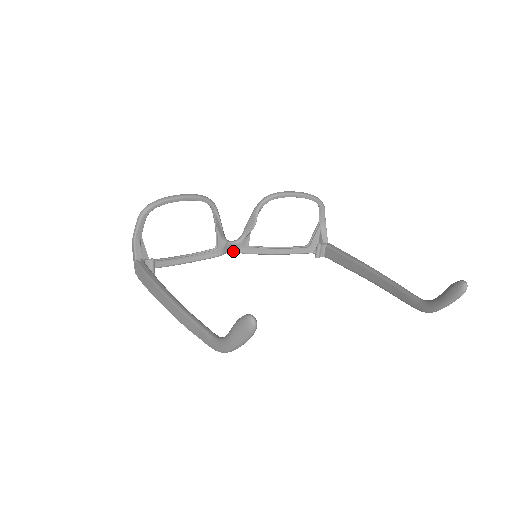
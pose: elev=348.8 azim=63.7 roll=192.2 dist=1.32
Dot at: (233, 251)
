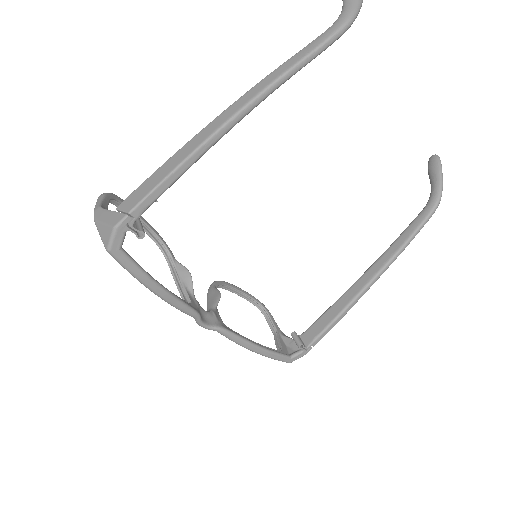
Dot at: (207, 325)
